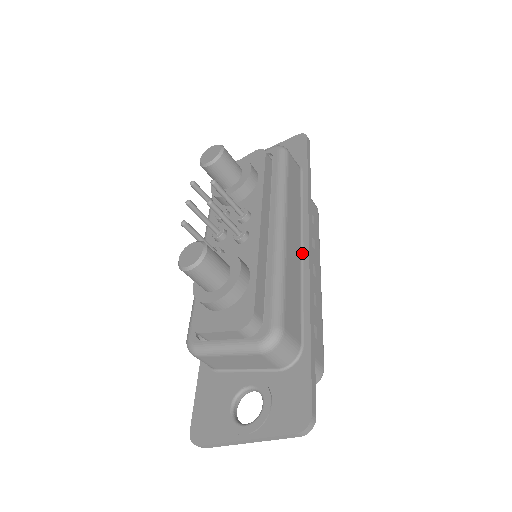
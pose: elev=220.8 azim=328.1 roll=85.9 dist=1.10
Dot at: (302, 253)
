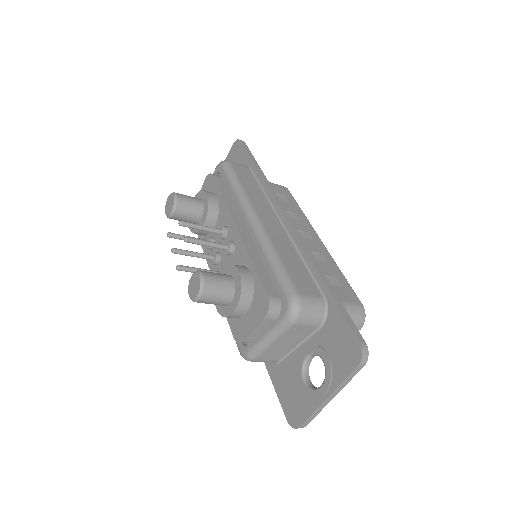
Dot at: (285, 229)
